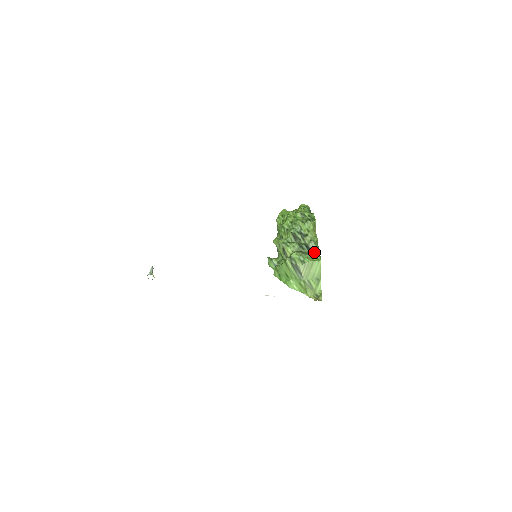
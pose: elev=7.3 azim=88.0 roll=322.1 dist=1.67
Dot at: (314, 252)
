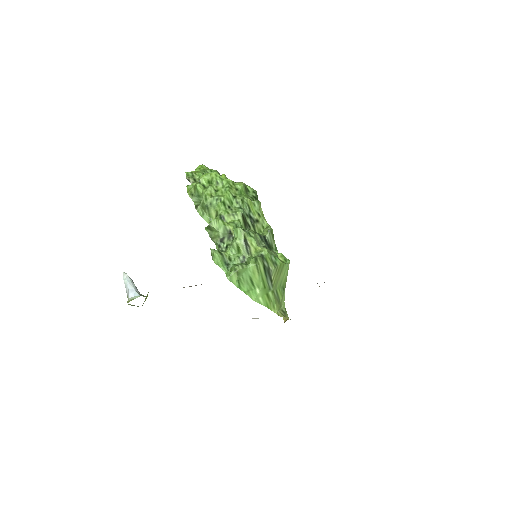
Dot at: (271, 248)
